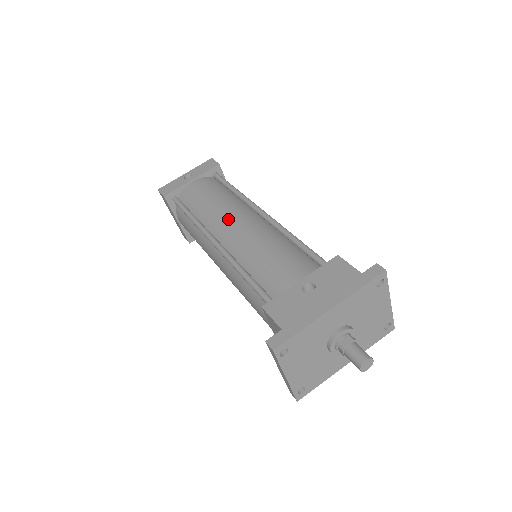
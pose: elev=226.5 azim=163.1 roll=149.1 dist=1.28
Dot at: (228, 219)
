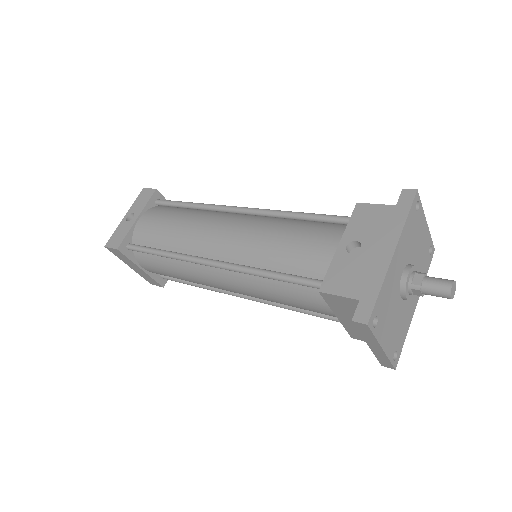
Dot at: (209, 233)
